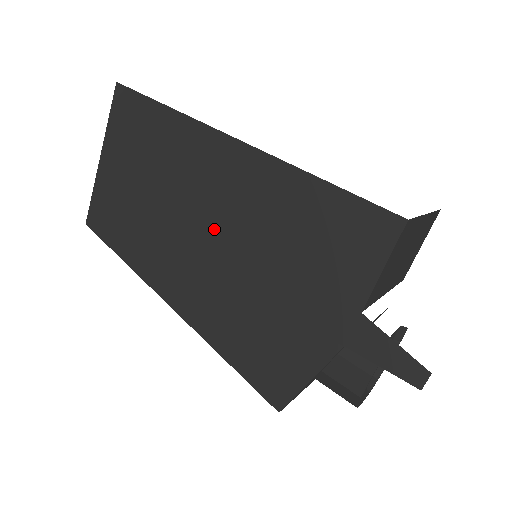
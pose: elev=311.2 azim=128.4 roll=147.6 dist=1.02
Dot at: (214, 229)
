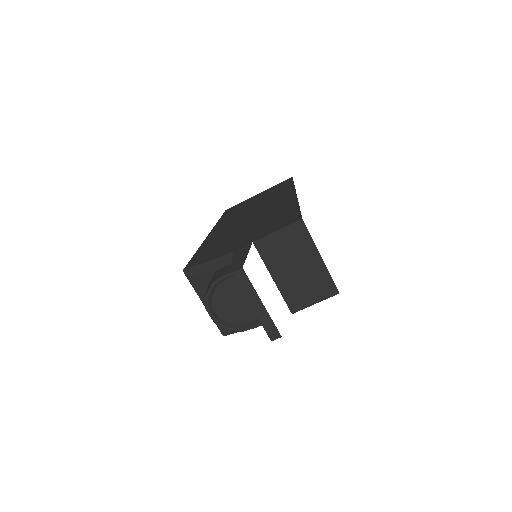
Dot at: (254, 215)
